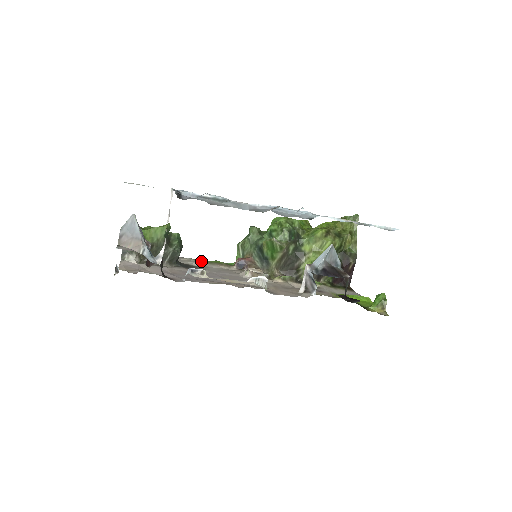
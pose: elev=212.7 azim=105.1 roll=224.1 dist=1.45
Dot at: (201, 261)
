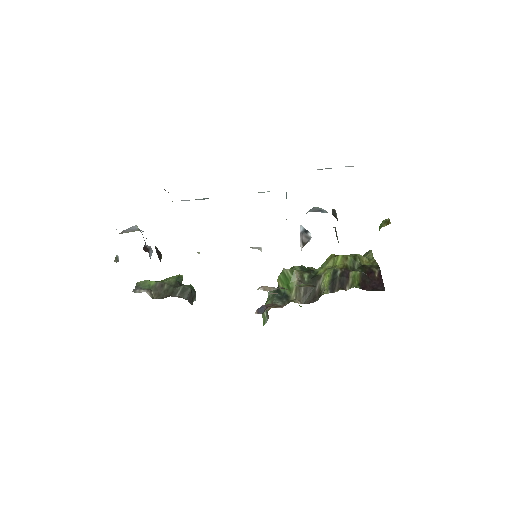
Dot at: occluded
